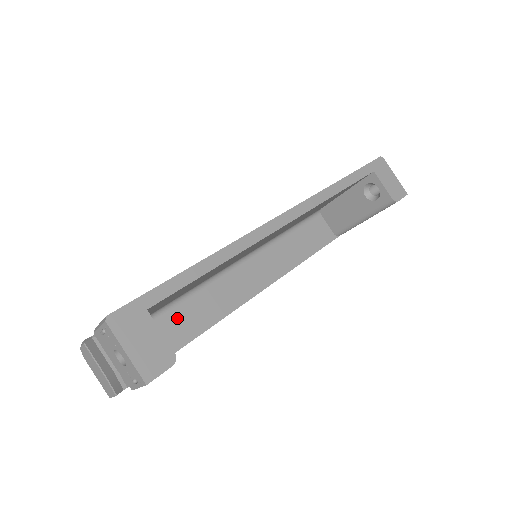
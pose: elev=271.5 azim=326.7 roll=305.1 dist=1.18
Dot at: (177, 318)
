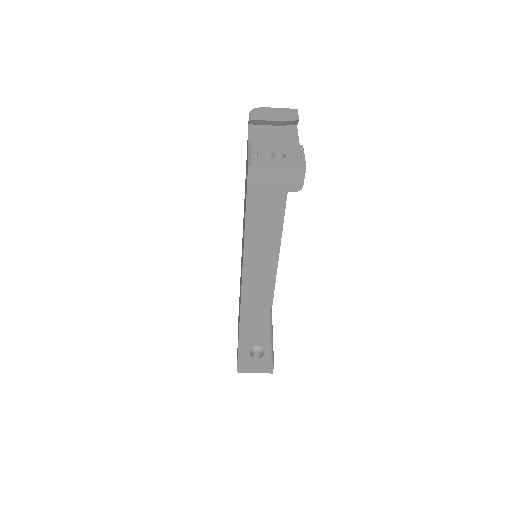
Dot at: (258, 281)
